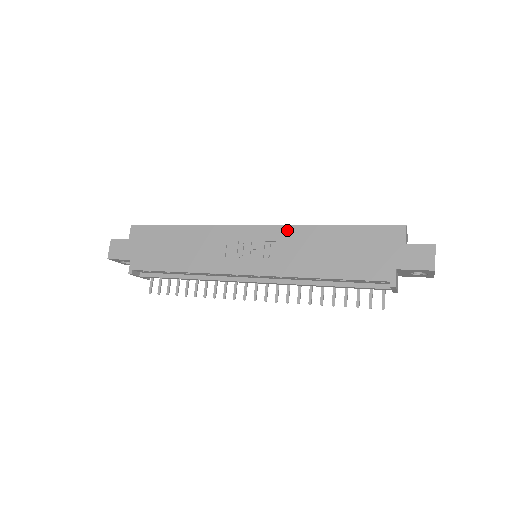
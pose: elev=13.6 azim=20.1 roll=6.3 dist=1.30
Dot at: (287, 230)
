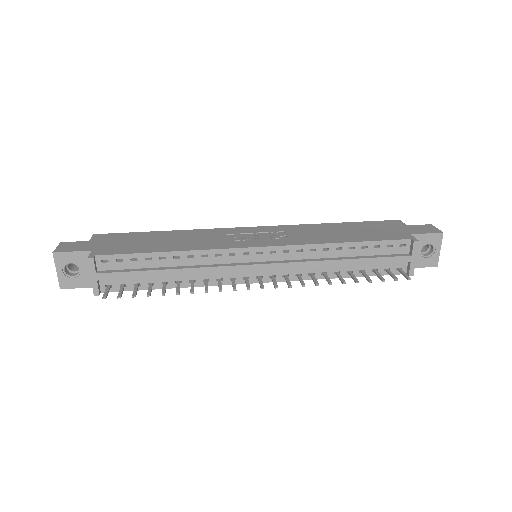
Dot at: (291, 226)
